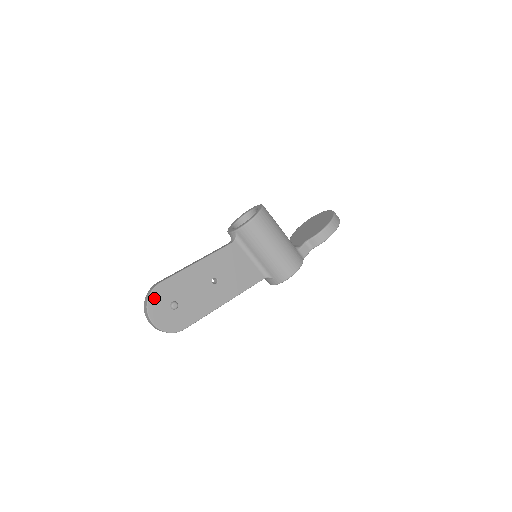
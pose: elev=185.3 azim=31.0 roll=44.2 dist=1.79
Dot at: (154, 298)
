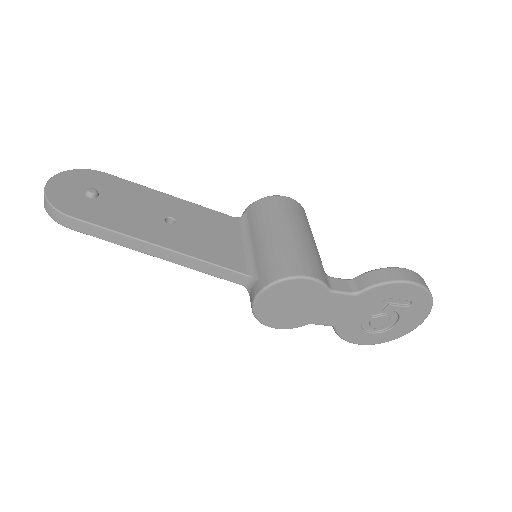
Dot at: (81, 174)
